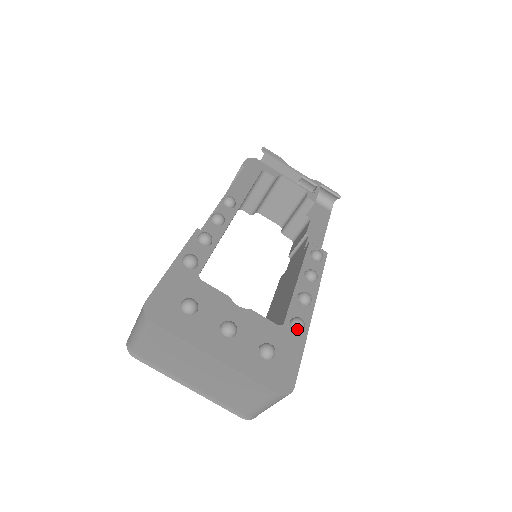
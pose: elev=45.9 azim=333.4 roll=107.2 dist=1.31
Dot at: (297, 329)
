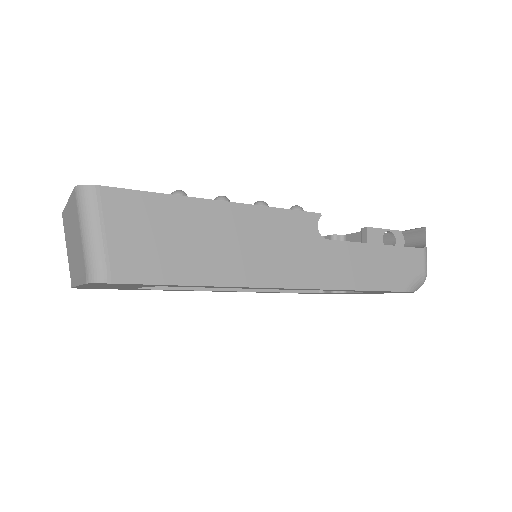
Dot at: occluded
